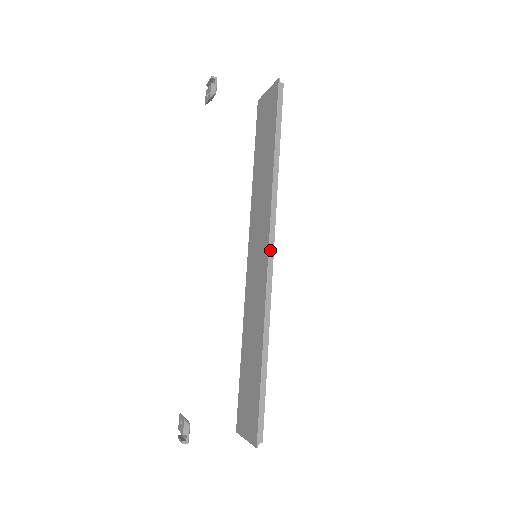
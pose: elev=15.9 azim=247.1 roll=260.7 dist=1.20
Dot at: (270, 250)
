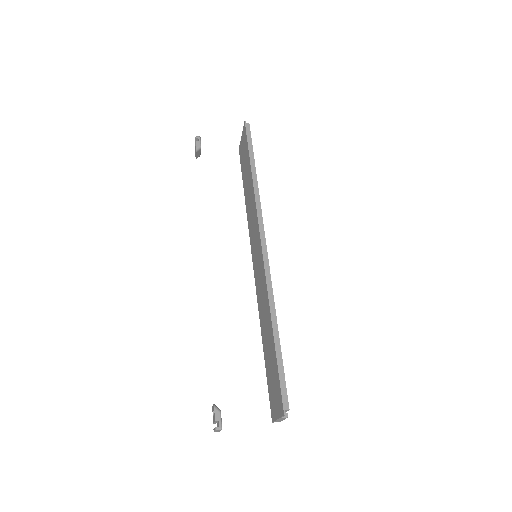
Dot at: (262, 241)
